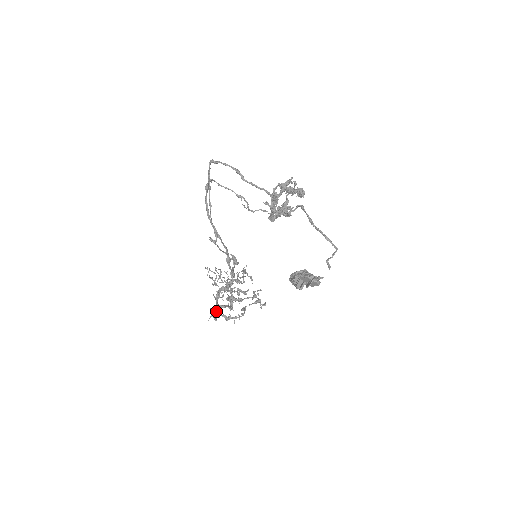
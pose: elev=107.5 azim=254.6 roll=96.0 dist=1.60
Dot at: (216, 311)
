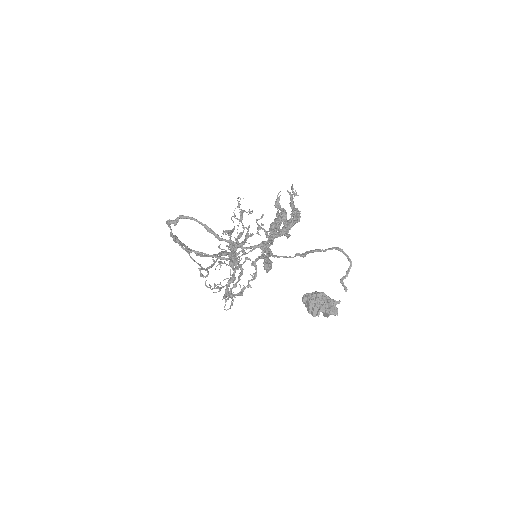
Dot at: (230, 306)
